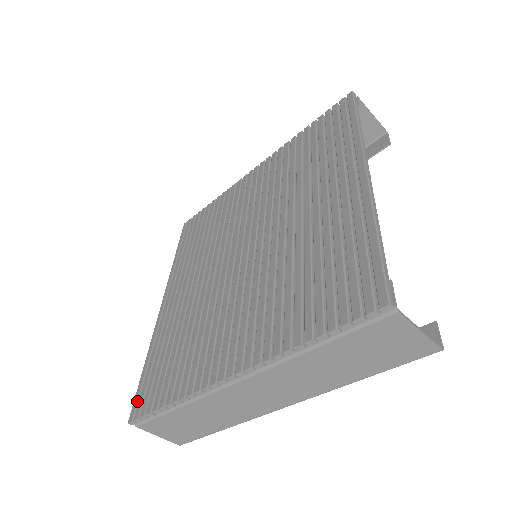
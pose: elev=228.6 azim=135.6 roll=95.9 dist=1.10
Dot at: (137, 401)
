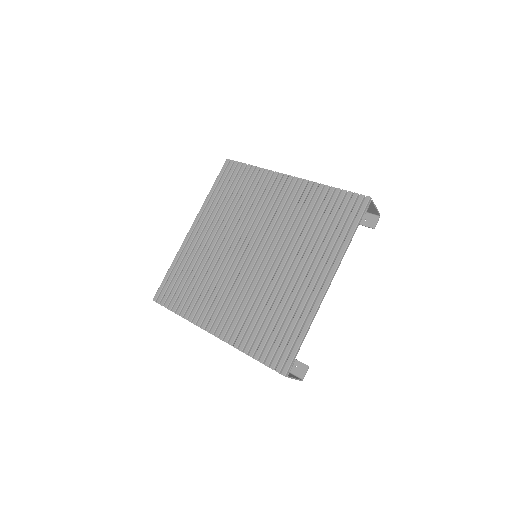
Dot at: (160, 291)
